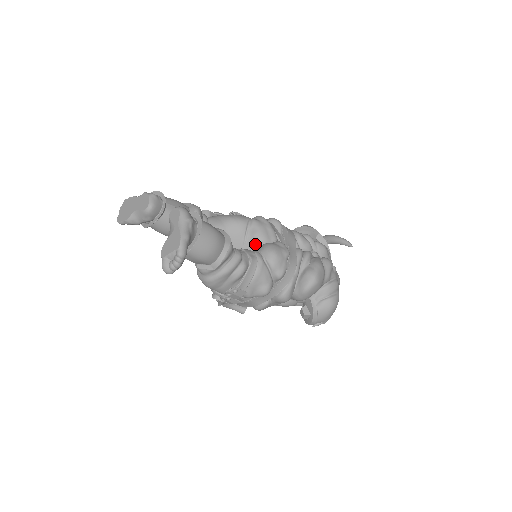
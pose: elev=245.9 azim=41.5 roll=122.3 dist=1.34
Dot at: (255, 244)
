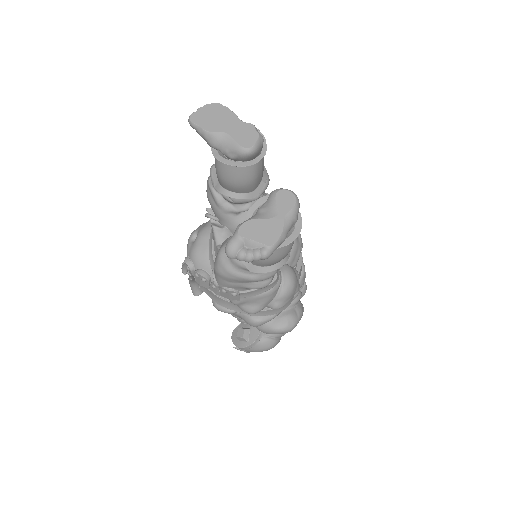
Dot at: occluded
